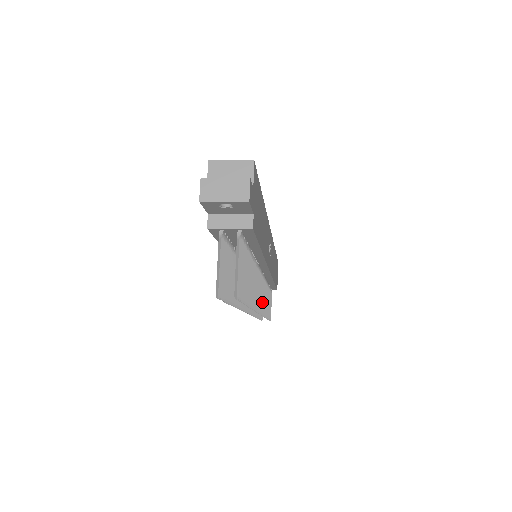
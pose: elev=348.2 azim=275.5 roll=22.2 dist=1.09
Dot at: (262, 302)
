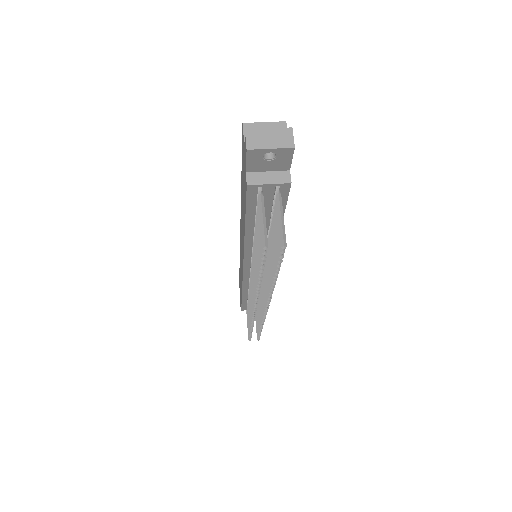
Dot at: occluded
